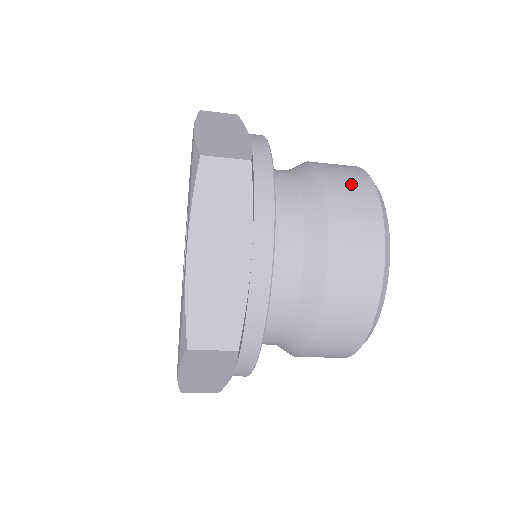
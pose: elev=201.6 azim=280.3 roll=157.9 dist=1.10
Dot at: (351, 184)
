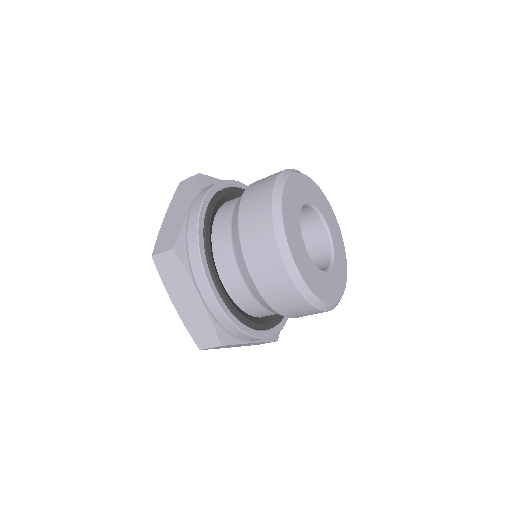
Dot at: (255, 213)
